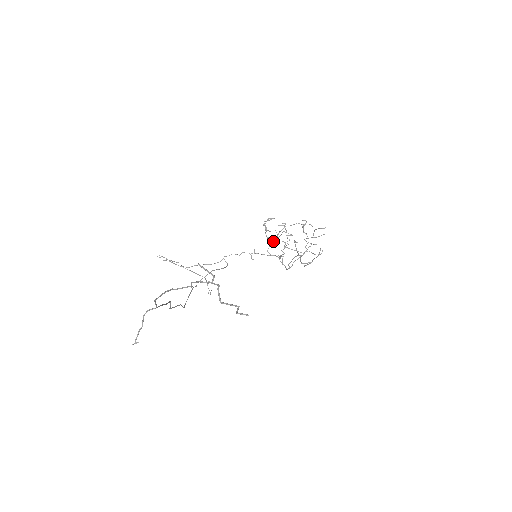
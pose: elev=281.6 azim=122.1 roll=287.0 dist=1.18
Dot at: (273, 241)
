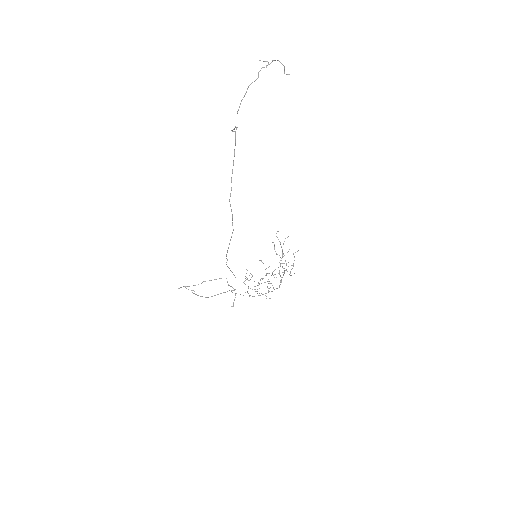
Dot at: (257, 289)
